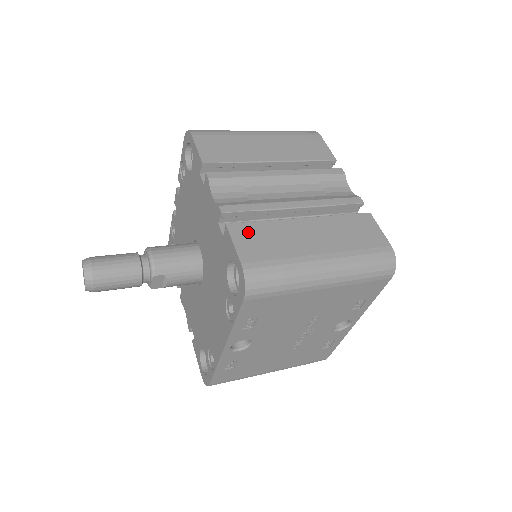
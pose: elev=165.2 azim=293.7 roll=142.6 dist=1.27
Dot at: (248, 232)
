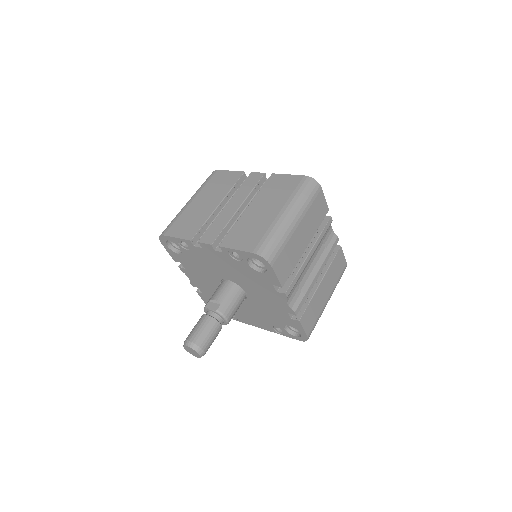
Dot at: (307, 316)
